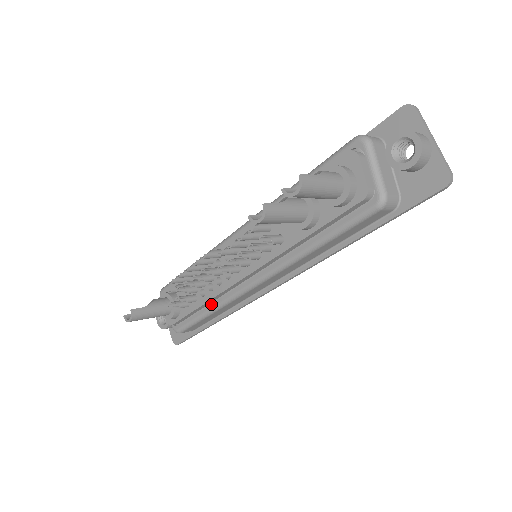
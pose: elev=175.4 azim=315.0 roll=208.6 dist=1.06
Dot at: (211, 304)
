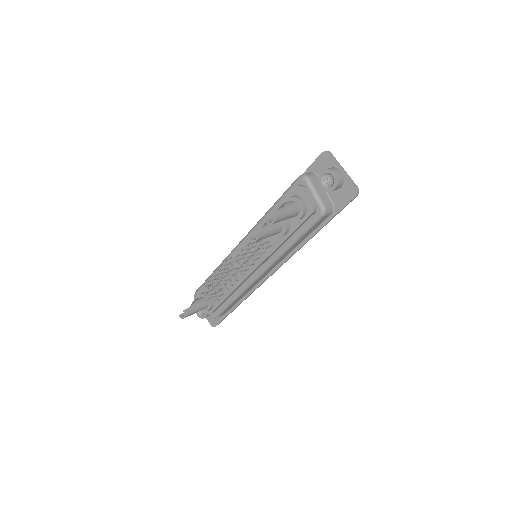
Dot at: (234, 294)
